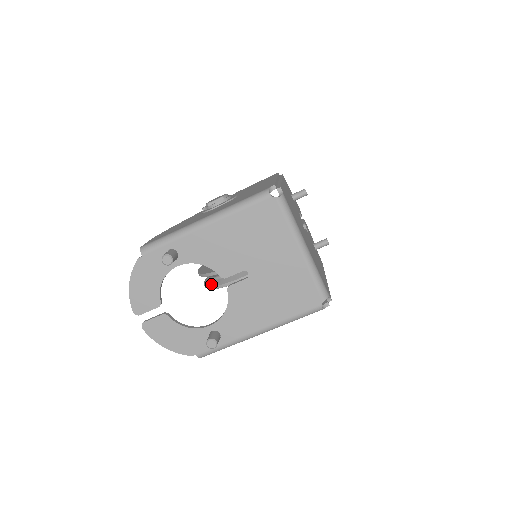
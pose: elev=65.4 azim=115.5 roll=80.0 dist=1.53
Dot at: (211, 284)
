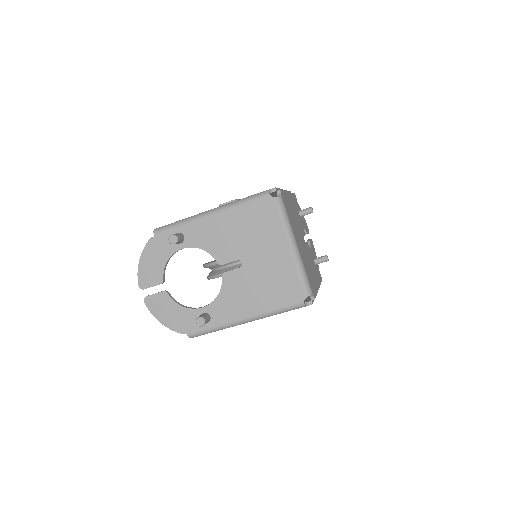
Dot at: (212, 274)
